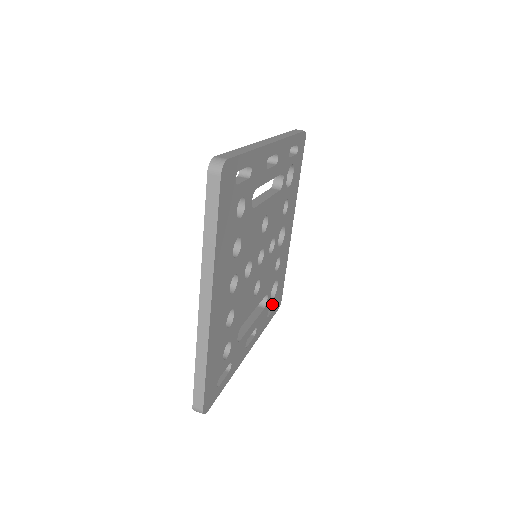
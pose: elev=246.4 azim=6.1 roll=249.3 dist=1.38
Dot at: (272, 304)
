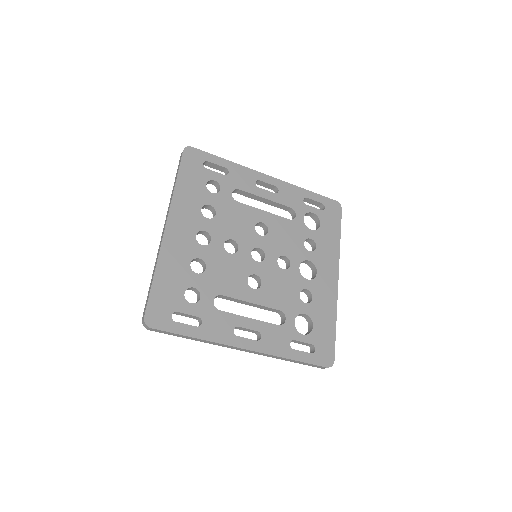
Dot at: (303, 341)
